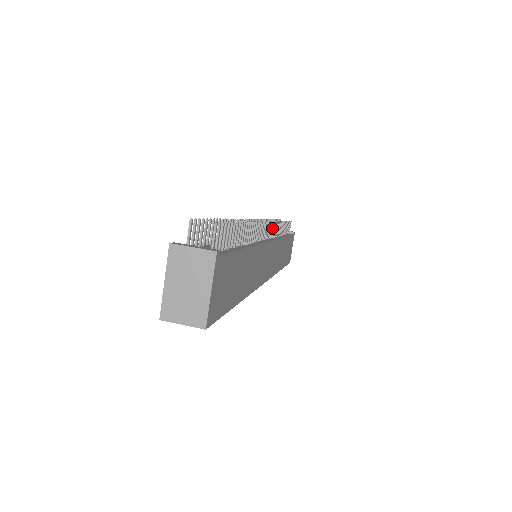
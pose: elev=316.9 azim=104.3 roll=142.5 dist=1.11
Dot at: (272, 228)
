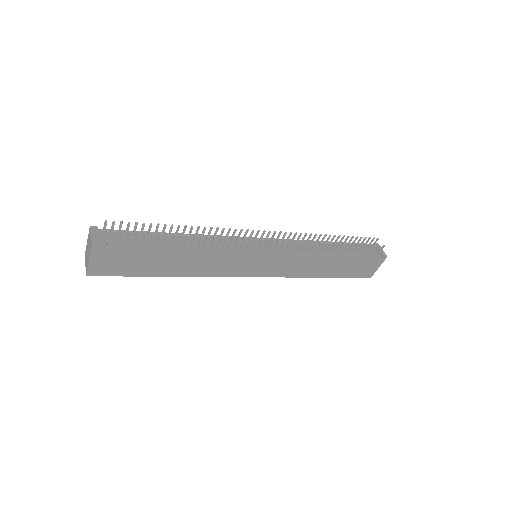
Dot at: (287, 244)
